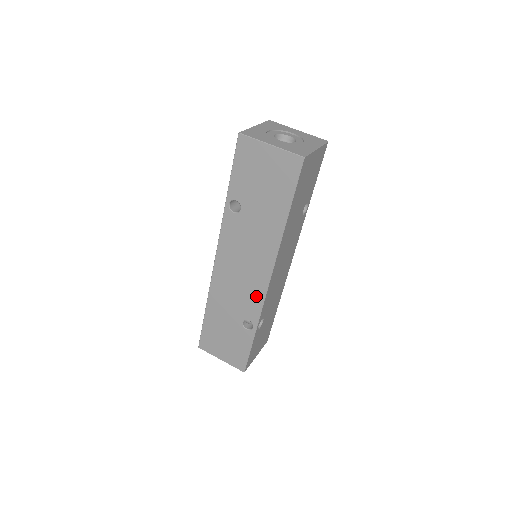
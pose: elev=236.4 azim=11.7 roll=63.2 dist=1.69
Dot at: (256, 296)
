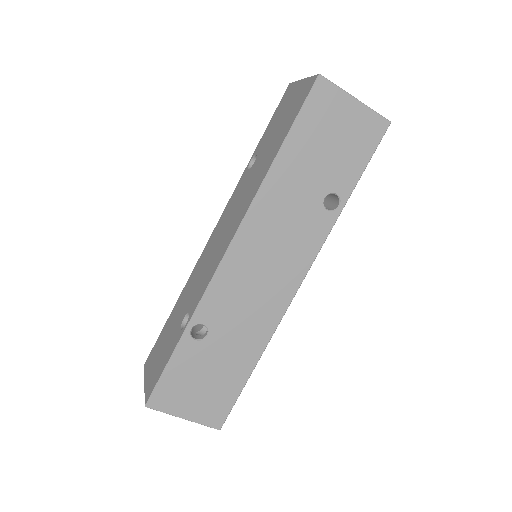
Dot at: (210, 273)
